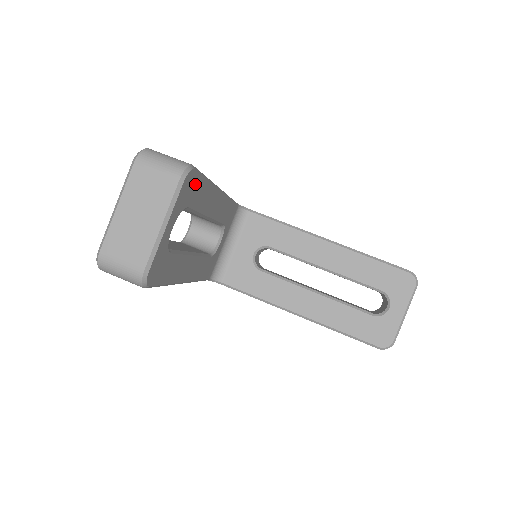
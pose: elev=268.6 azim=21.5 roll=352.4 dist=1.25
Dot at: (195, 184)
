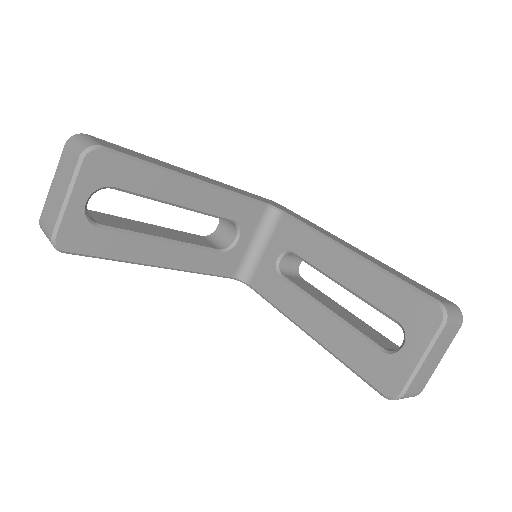
Dot at: (116, 165)
